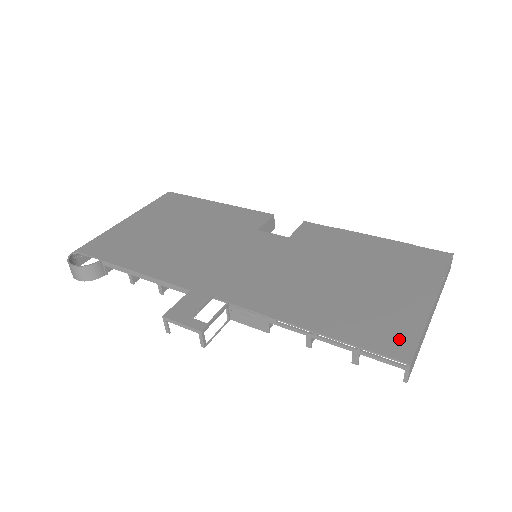
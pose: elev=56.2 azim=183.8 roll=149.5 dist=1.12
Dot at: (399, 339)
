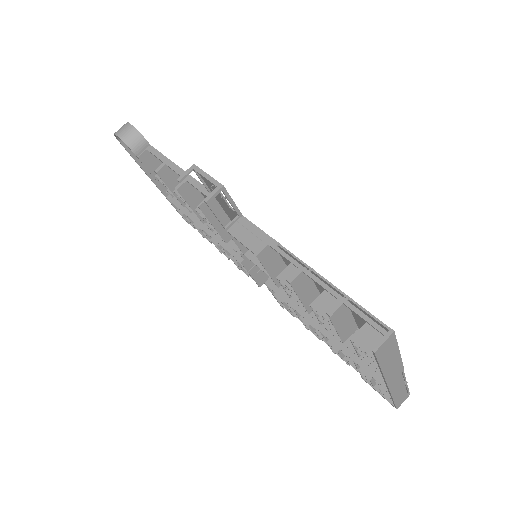
Dot at: occluded
